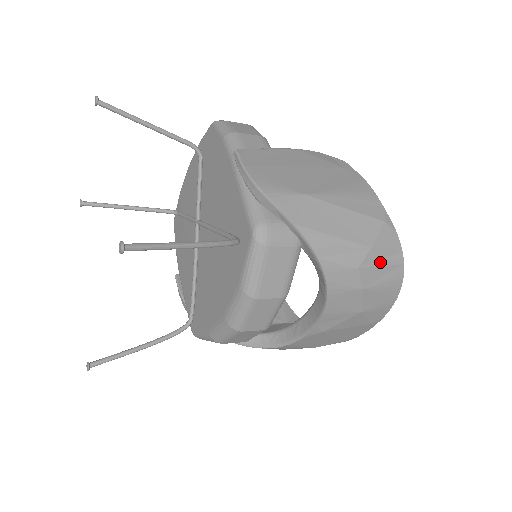
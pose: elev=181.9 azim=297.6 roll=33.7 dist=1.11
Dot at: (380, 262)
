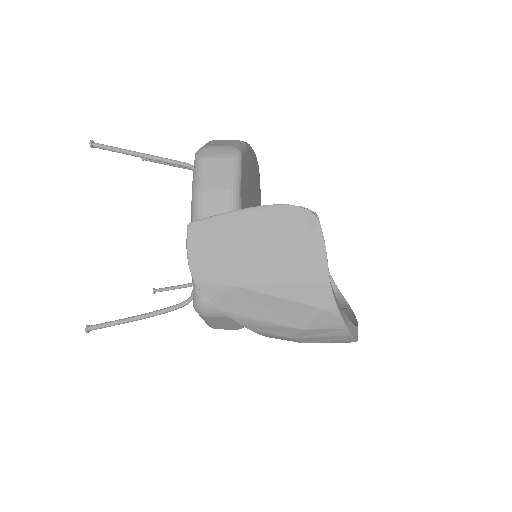
Dot at: (318, 335)
